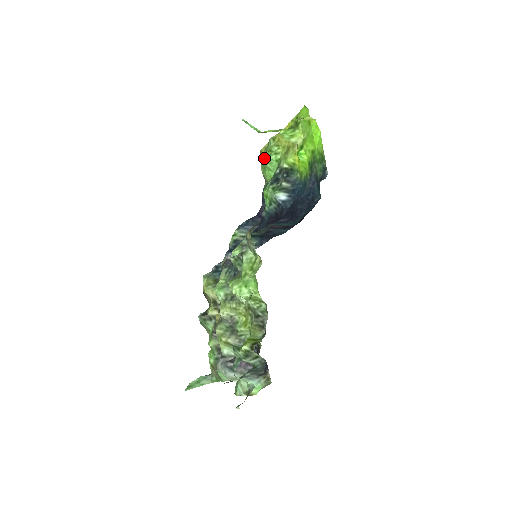
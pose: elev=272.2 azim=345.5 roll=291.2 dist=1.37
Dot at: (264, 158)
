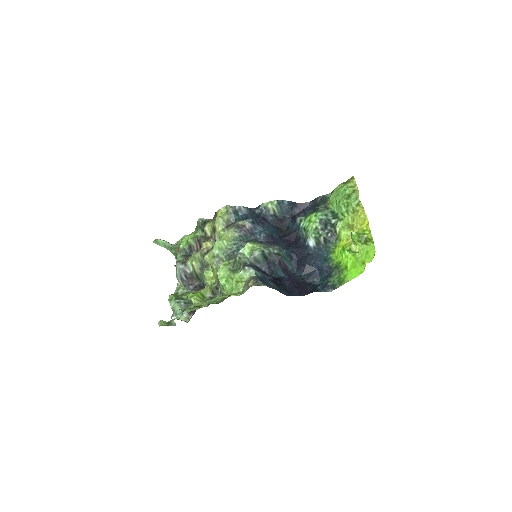
Dot at: (344, 193)
